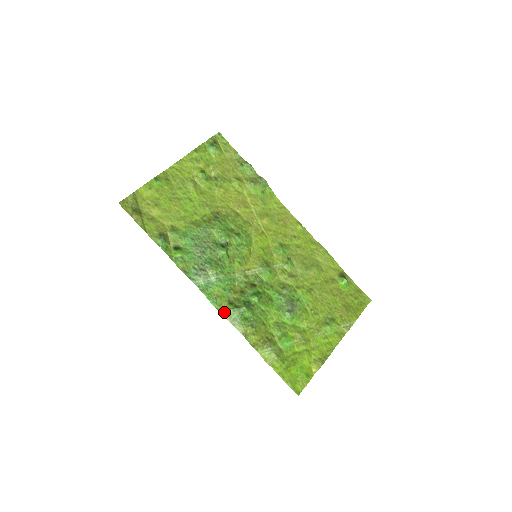
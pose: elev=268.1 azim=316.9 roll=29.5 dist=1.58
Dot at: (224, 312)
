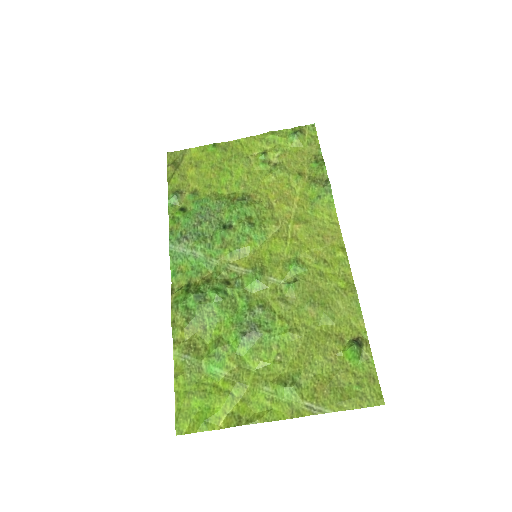
Dot at: (175, 290)
